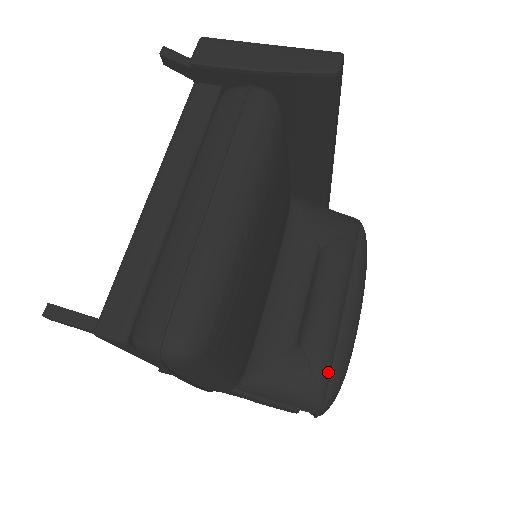
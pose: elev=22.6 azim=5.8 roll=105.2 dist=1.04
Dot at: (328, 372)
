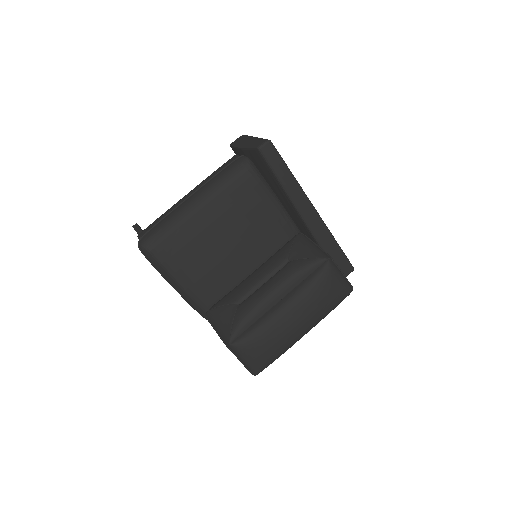
Dot at: (241, 325)
